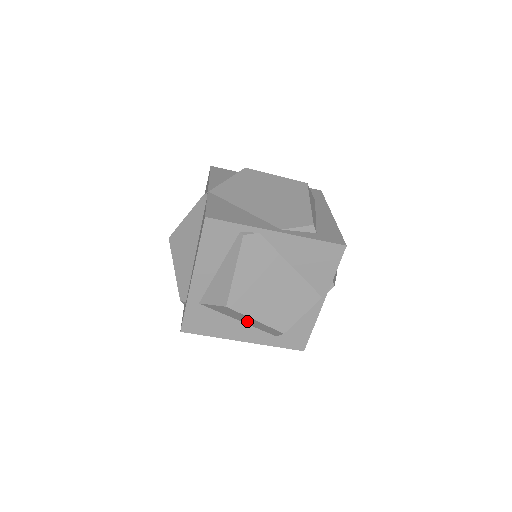
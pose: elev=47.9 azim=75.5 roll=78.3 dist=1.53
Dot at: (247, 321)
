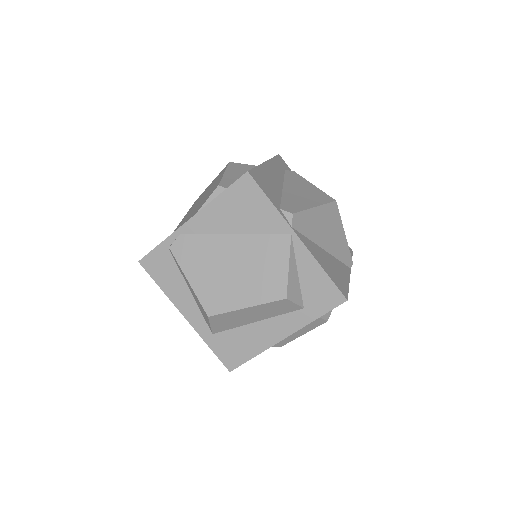
Dot at: (255, 316)
